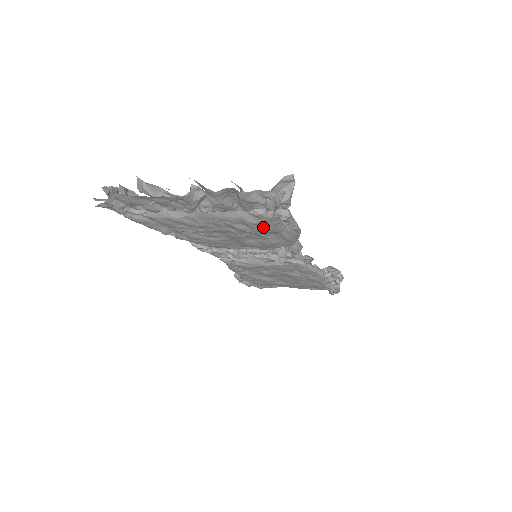
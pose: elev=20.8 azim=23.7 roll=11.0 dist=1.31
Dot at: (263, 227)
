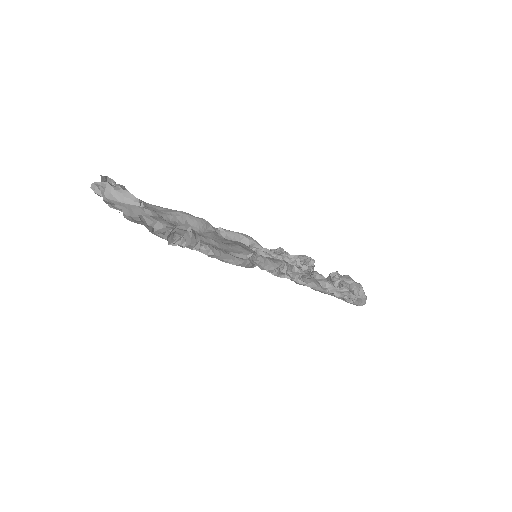
Dot at: occluded
